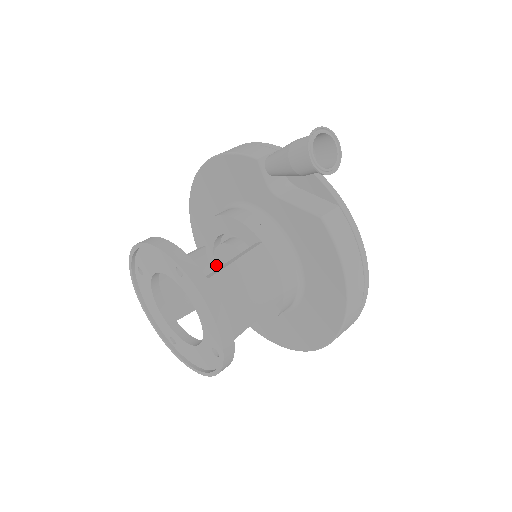
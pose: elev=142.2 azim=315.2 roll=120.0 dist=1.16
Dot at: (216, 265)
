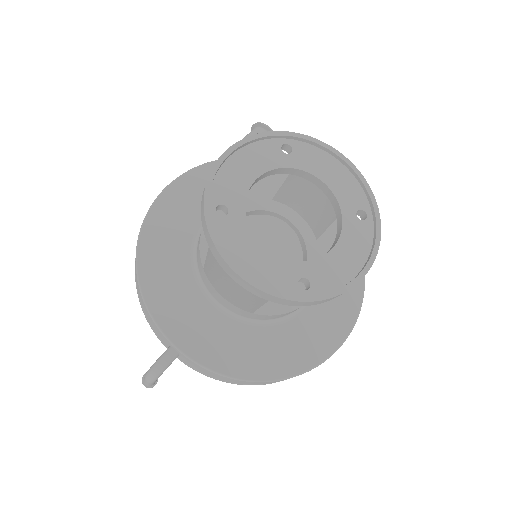
Dot at: occluded
